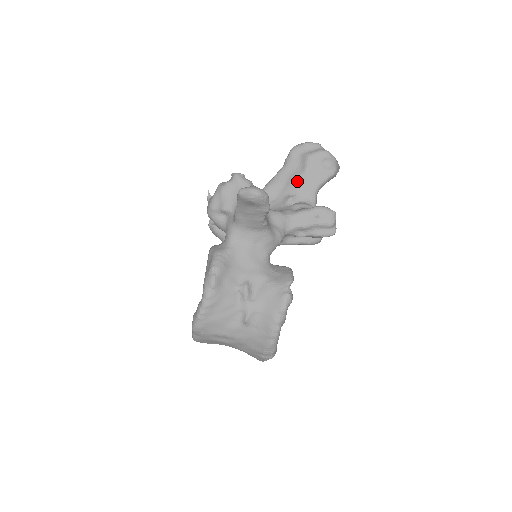
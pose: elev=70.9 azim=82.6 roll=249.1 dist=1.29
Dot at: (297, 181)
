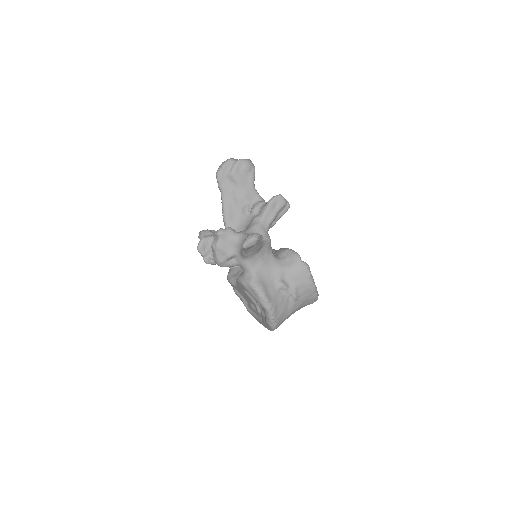
Dot at: (239, 194)
